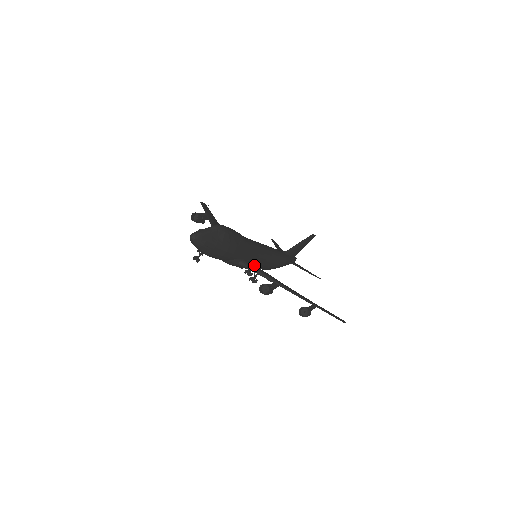
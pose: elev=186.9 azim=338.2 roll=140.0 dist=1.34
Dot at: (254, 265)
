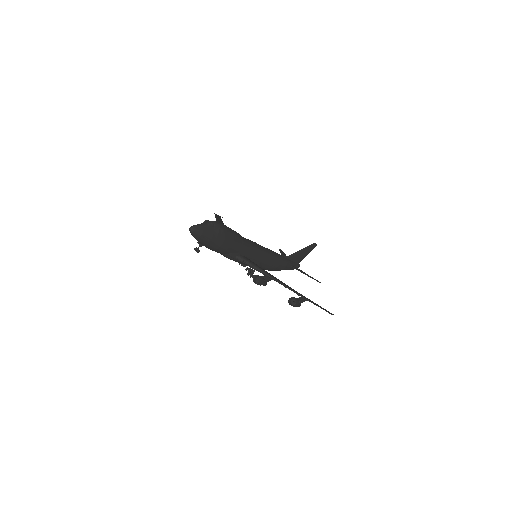
Dot at: (250, 260)
